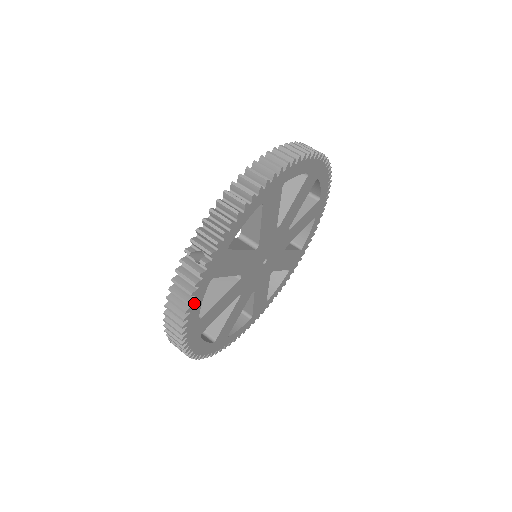
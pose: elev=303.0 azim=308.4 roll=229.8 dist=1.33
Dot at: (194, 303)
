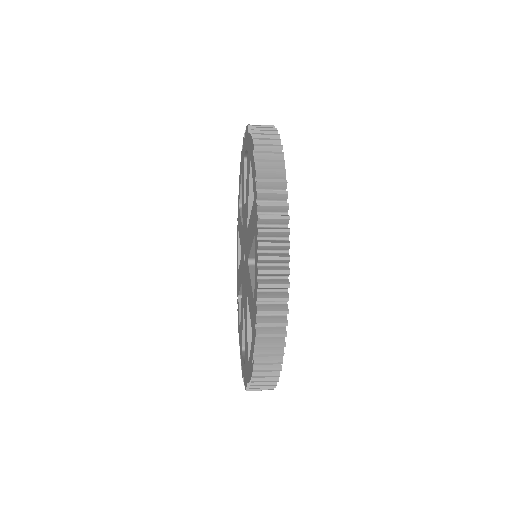
Dot at: occluded
